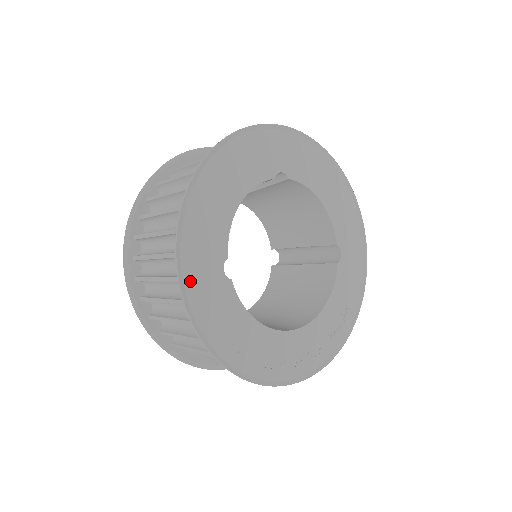
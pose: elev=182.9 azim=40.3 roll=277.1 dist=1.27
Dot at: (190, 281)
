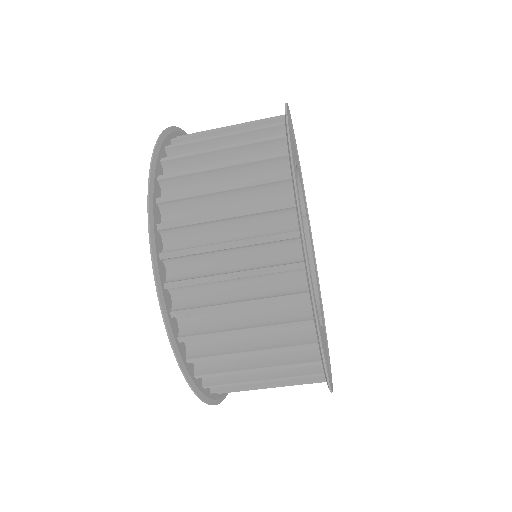
Dot at: occluded
